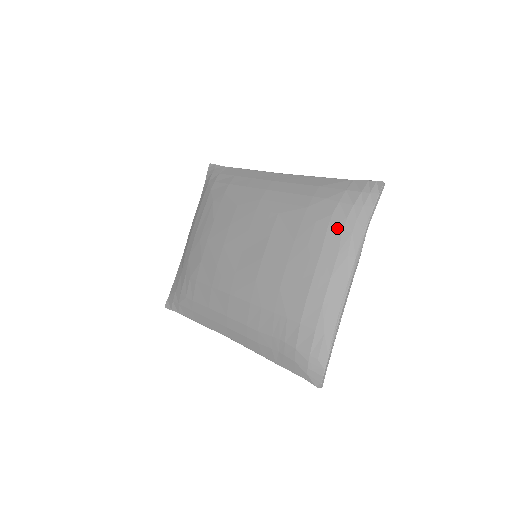
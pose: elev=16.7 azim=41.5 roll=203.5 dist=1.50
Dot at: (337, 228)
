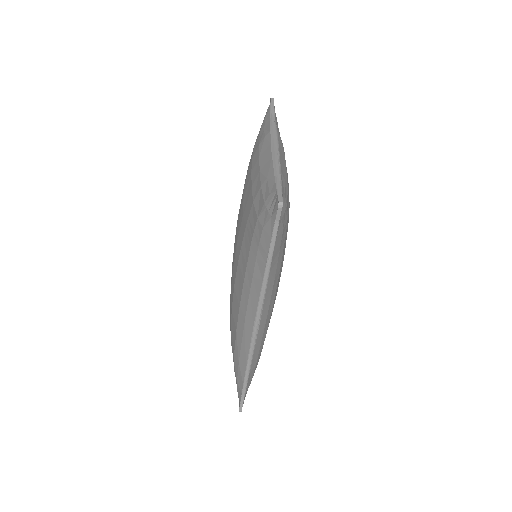
Dot at: (257, 143)
